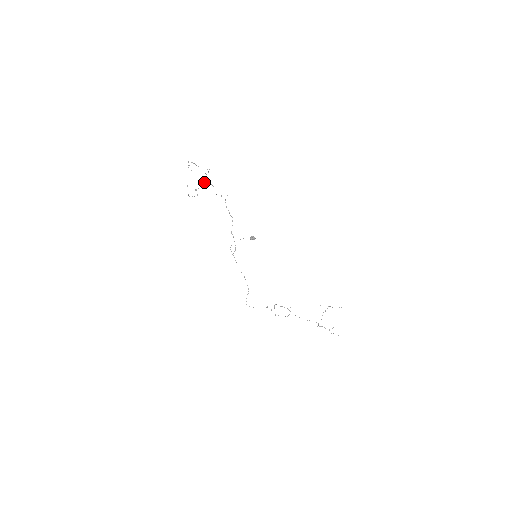
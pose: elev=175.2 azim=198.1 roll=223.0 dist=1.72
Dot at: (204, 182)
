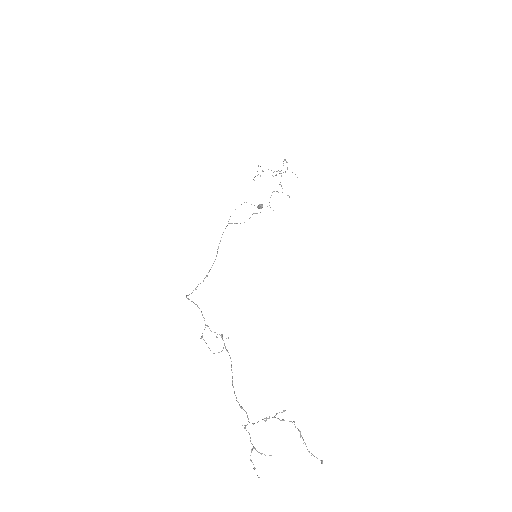
Dot at: occluded
